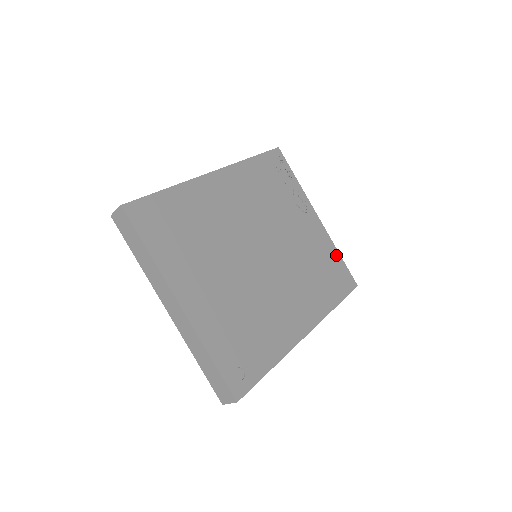
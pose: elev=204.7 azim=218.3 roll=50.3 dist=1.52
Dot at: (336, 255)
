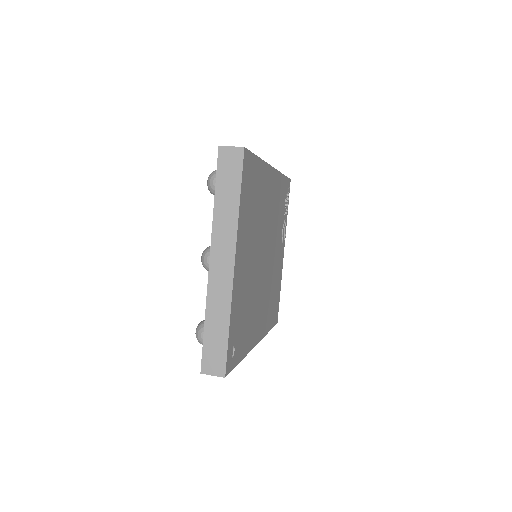
Dot at: occluded
